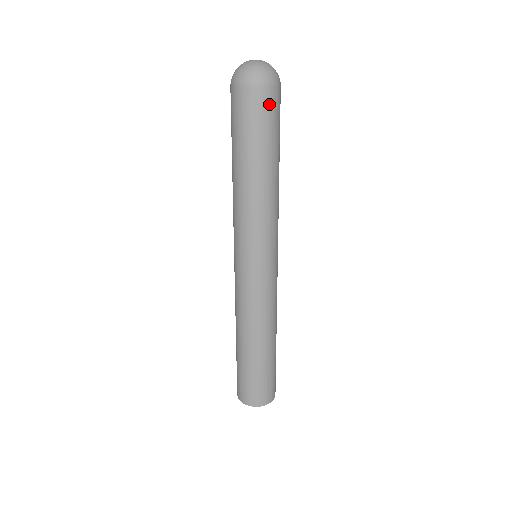
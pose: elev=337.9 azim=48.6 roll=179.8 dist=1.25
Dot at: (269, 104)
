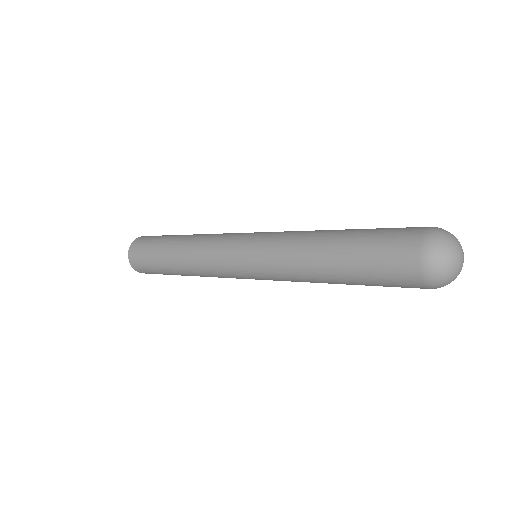
Dot at: occluded
